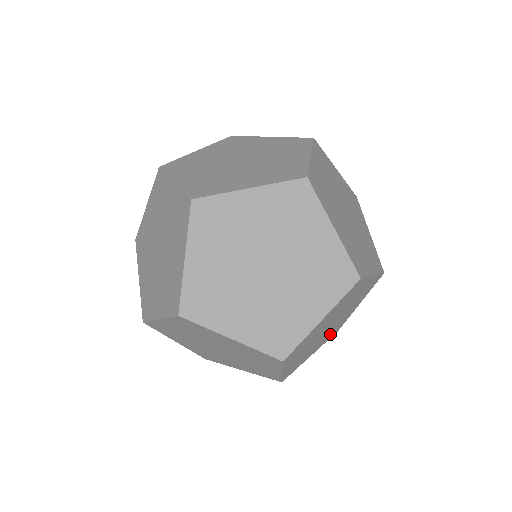
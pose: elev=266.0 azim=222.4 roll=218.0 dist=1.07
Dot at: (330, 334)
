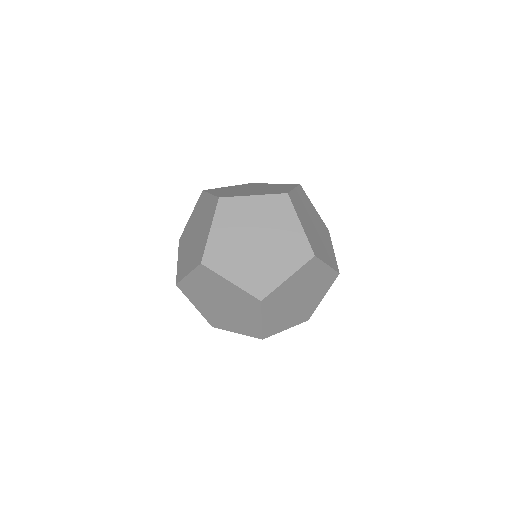
Dot at: (323, 286)
